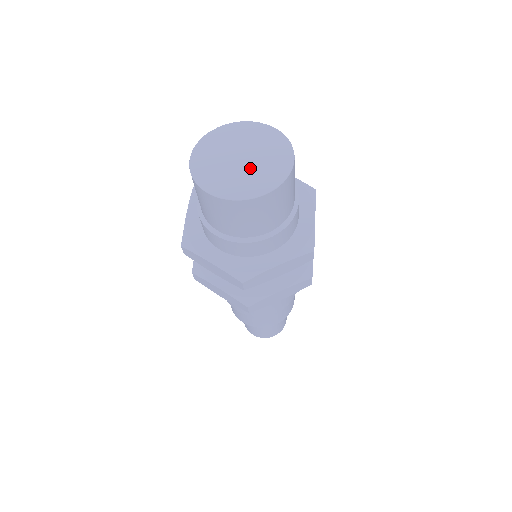
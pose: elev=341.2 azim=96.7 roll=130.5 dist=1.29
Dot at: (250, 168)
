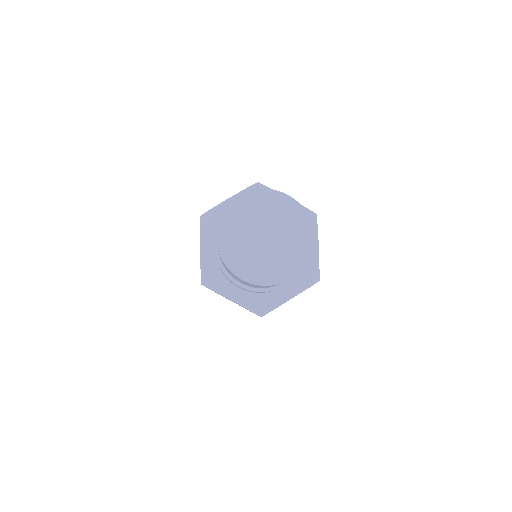
Dot at: (275, 248)
